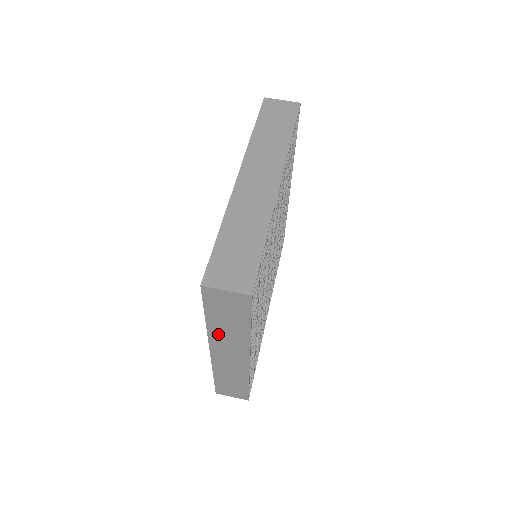
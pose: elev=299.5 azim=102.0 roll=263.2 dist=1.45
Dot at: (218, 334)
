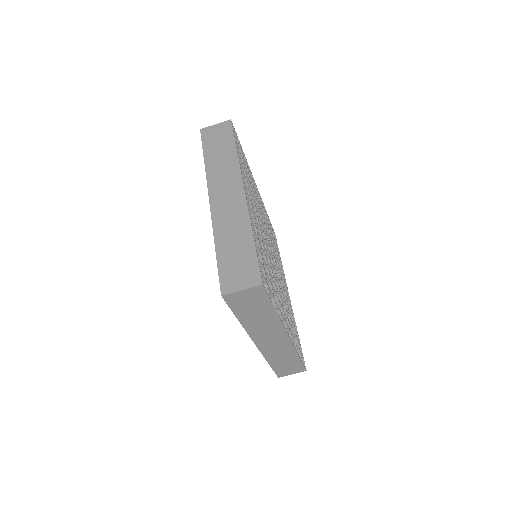
Dot at: occluded
